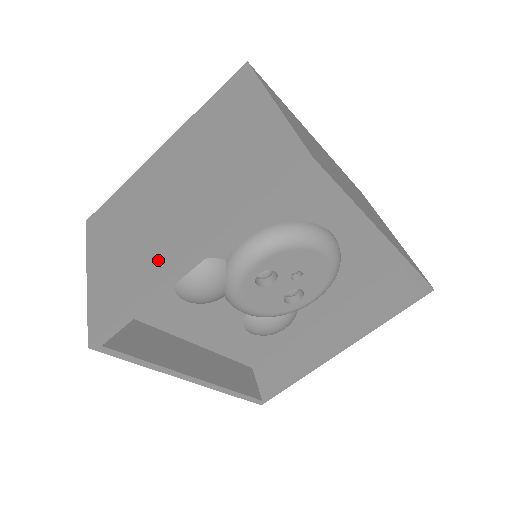
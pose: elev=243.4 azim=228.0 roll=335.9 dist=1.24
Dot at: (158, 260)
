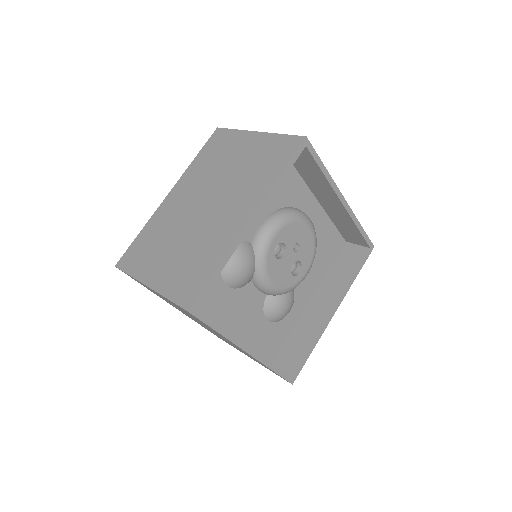
Dot at: (220, 234)
